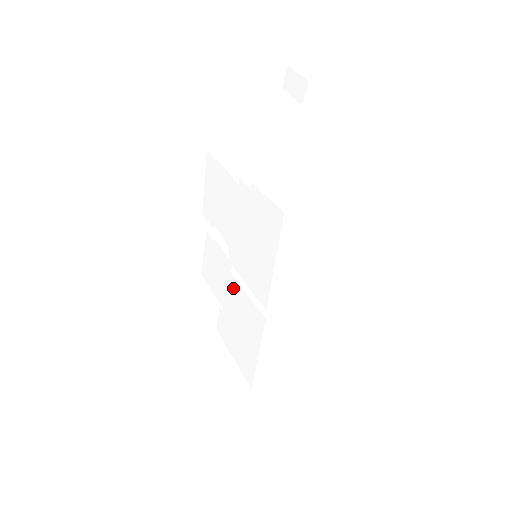
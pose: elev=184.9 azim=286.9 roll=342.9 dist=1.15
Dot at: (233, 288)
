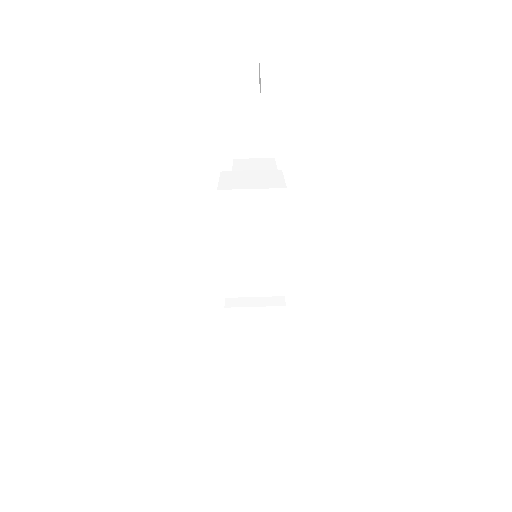
Dot at: occluded
